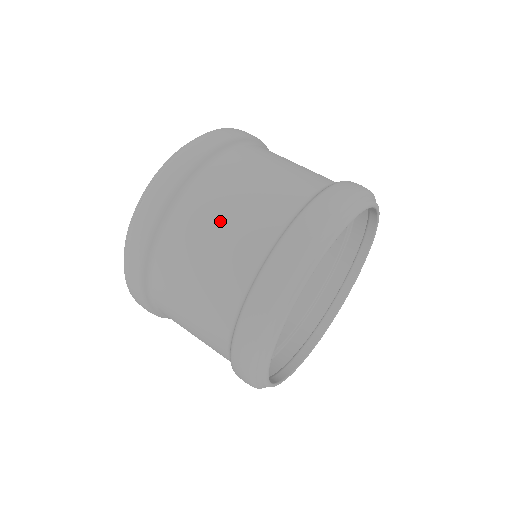
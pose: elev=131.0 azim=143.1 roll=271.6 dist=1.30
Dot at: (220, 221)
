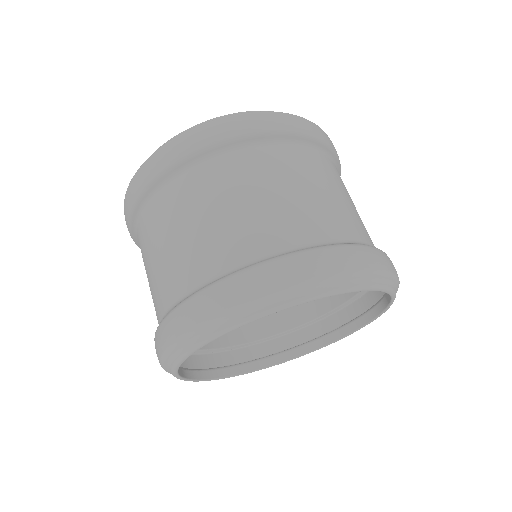
Dot at: (198, 219)
